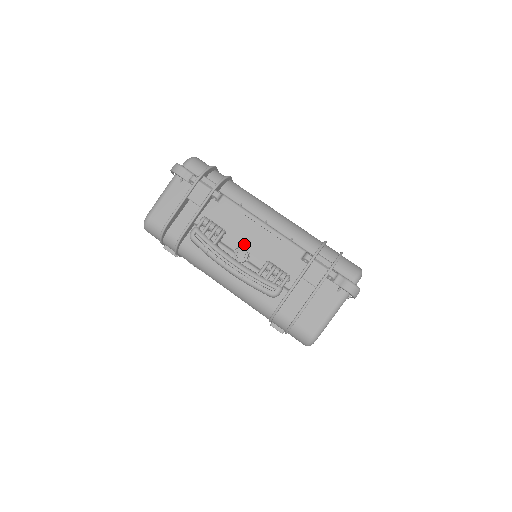
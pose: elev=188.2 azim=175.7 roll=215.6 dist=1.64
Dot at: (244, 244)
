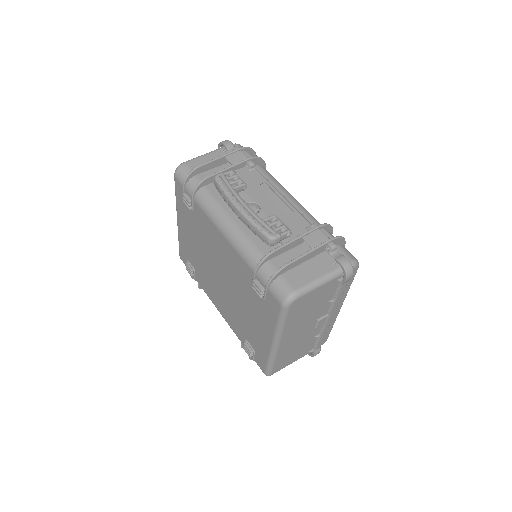
Dot at: (259, 202)
